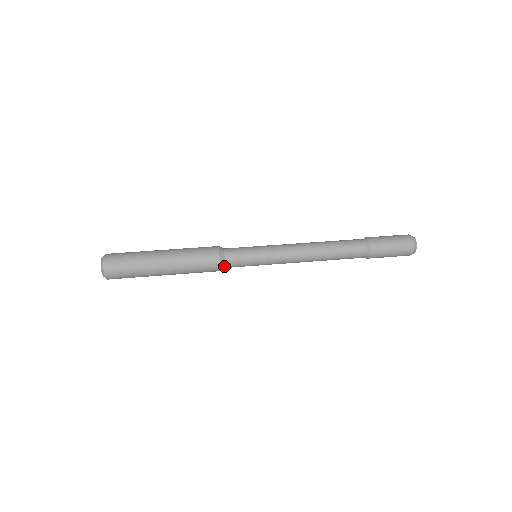
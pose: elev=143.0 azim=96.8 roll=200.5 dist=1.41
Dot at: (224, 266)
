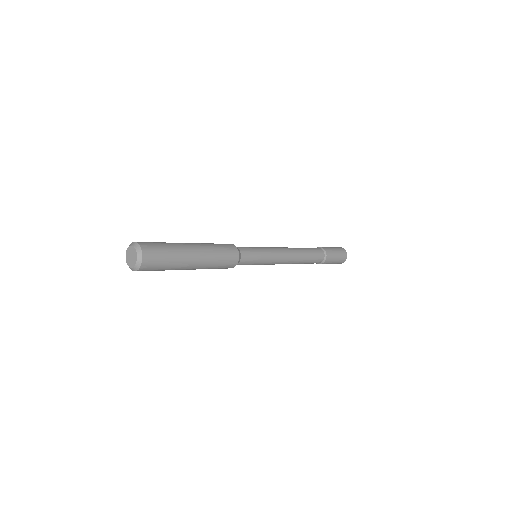
Dot at: (239, 262)
